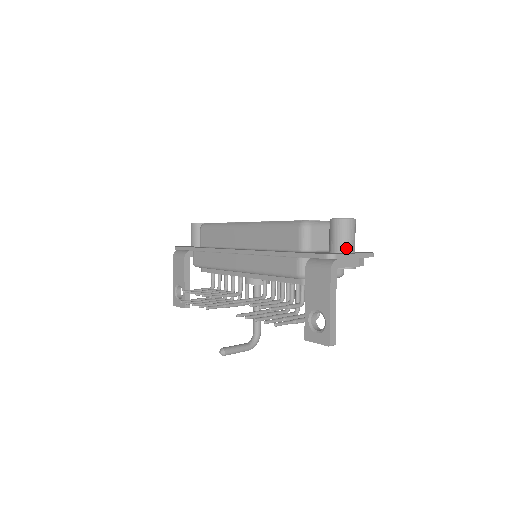
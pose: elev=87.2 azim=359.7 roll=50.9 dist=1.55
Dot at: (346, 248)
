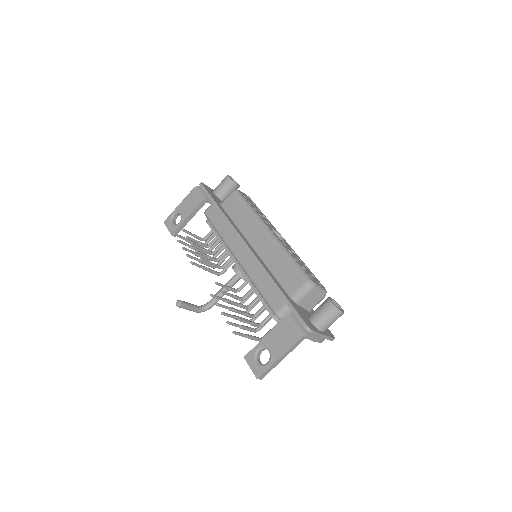
Dot at: (322, 327)
